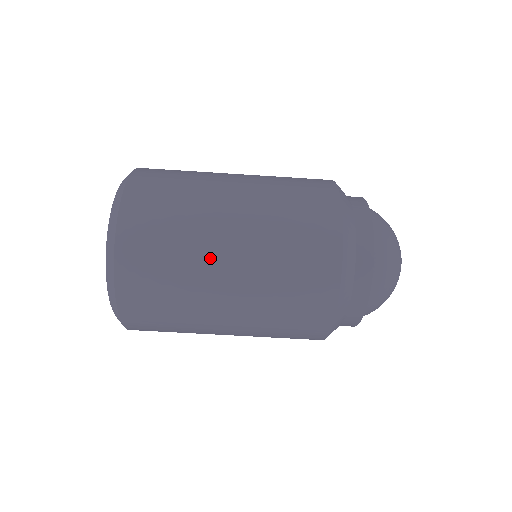
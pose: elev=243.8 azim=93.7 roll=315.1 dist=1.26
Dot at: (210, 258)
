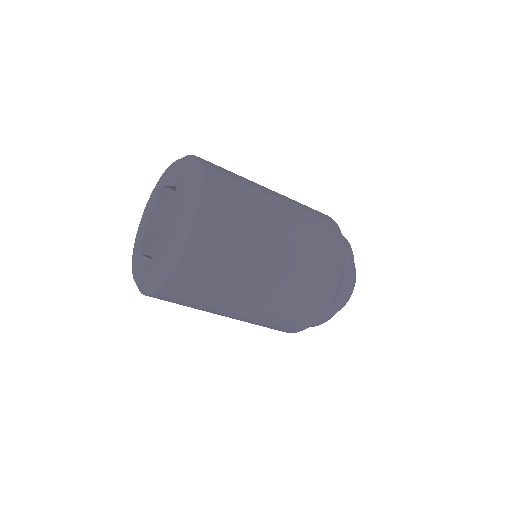
Dot at: (228, 307)
